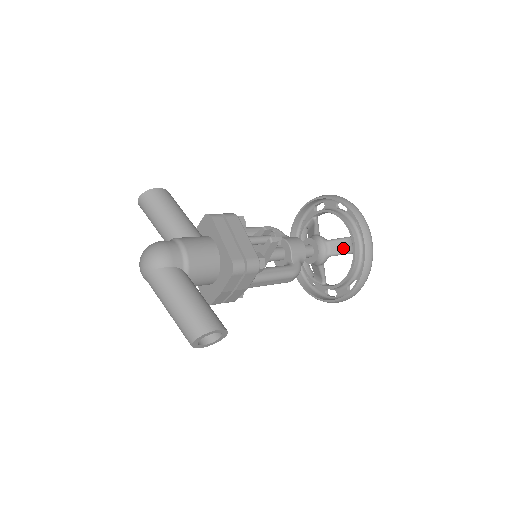
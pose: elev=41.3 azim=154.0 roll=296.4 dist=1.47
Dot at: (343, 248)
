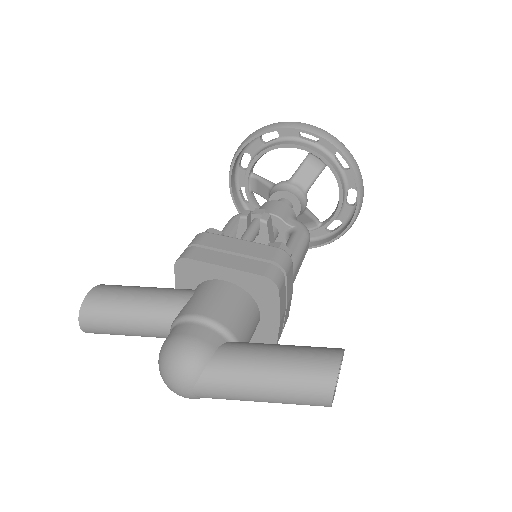
Dot at: (312, 171)
